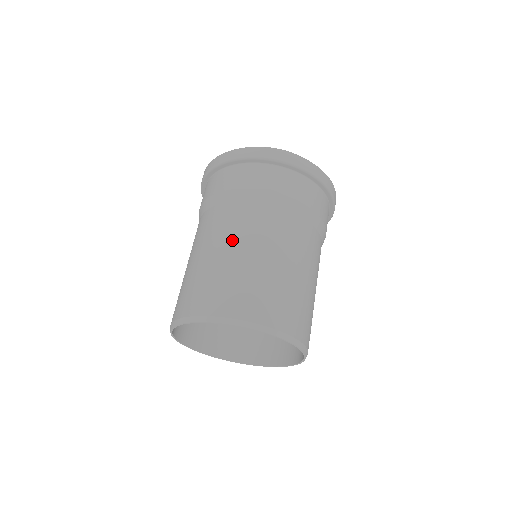
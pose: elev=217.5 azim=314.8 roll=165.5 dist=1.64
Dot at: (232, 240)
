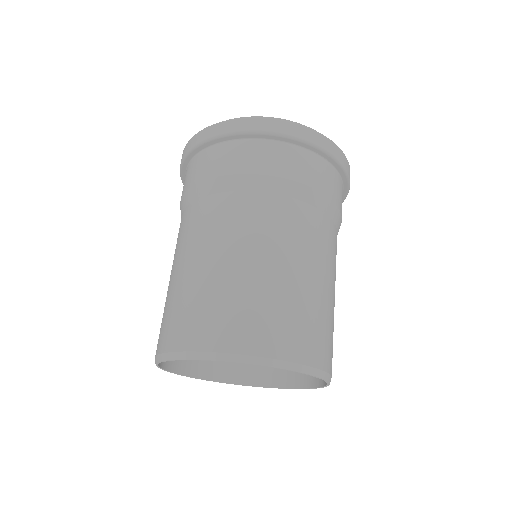
Dot at: (187, 251)
